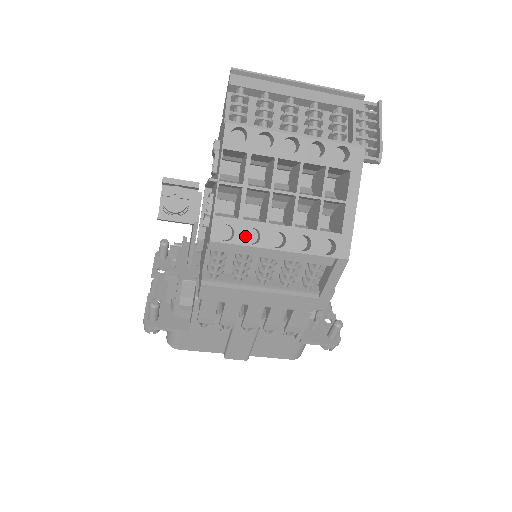
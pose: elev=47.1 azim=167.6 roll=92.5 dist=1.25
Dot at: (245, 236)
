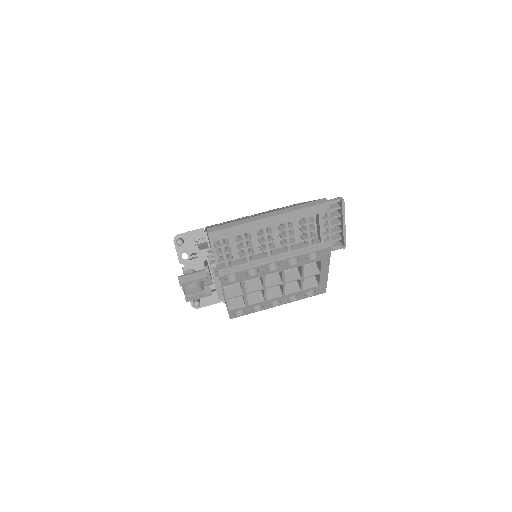
Dot at: occluded
